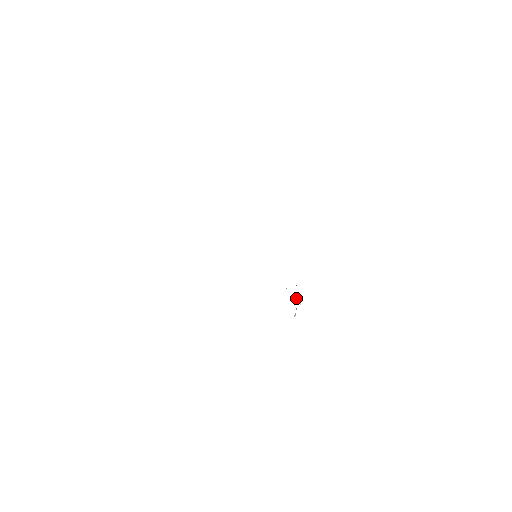
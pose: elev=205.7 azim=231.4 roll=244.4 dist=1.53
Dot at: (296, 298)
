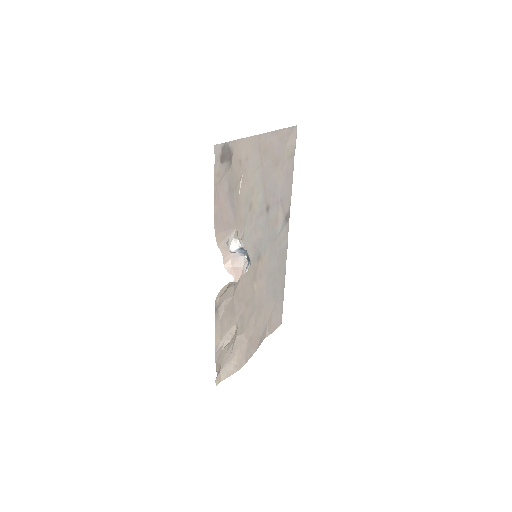
Dot at: (238, 254)
